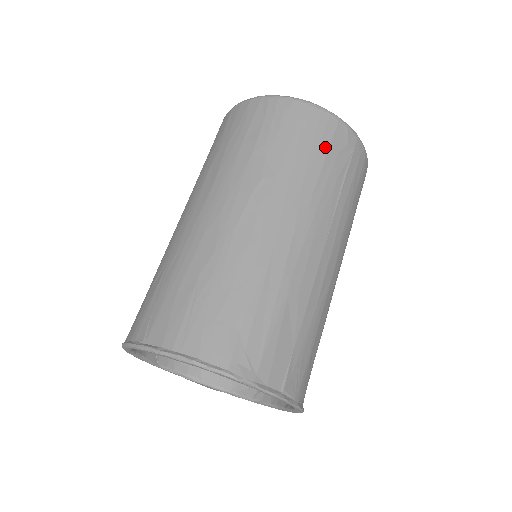
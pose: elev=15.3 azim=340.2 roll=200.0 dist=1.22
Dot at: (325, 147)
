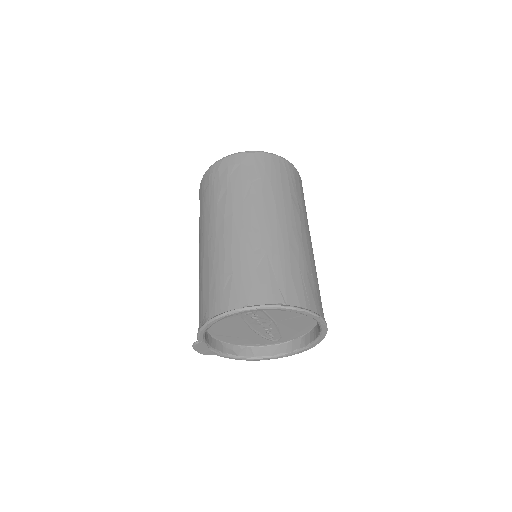
Dot at: occluded
